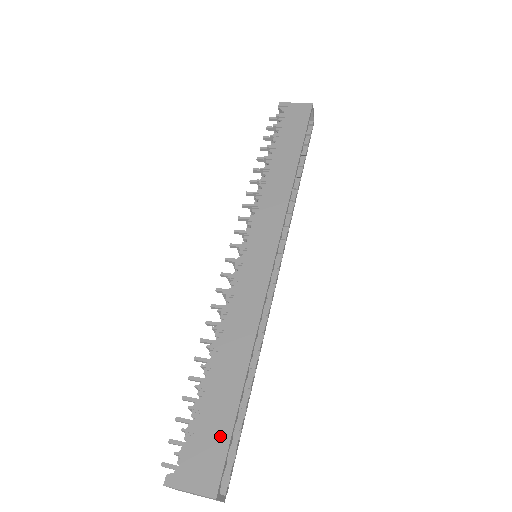
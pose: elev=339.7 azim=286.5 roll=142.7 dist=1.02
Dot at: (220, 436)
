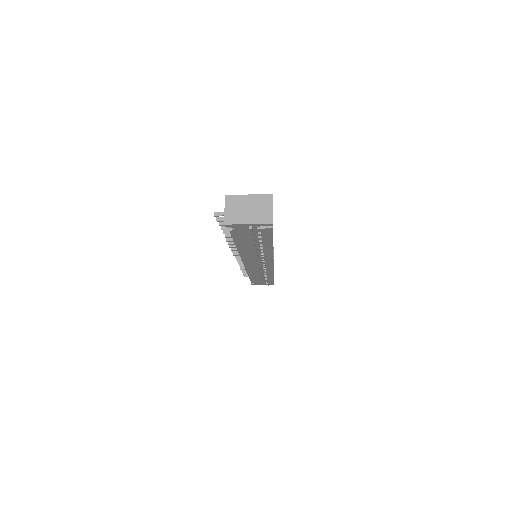
Dot at: occluded
